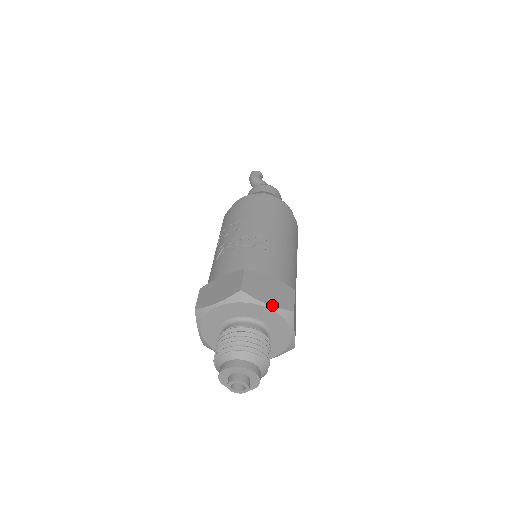
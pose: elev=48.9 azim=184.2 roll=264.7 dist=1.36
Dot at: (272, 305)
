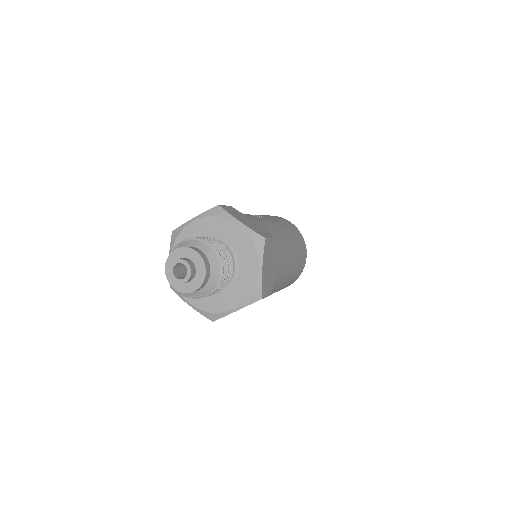
Dot at: (244, 224)
